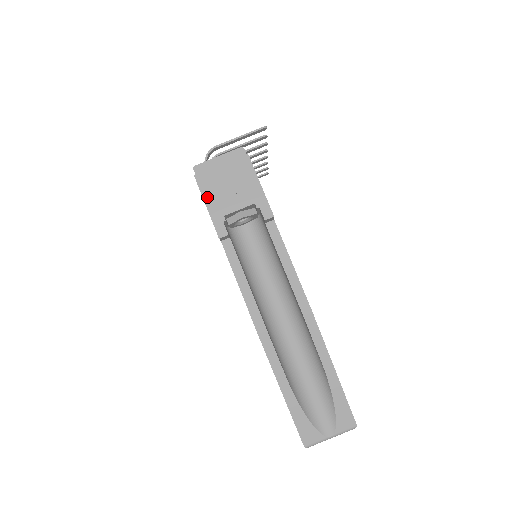
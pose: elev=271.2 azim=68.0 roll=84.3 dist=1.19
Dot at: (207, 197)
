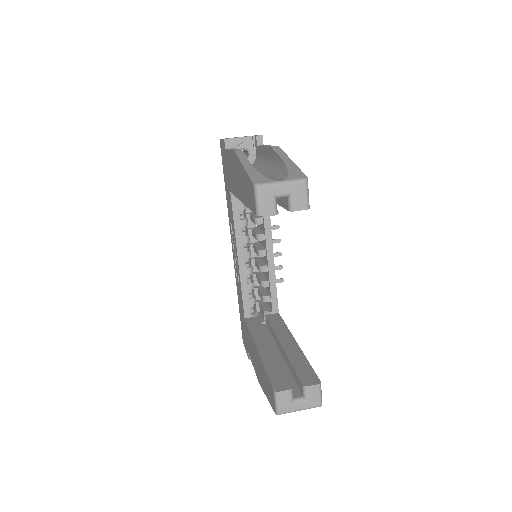
Dot at: occluded
